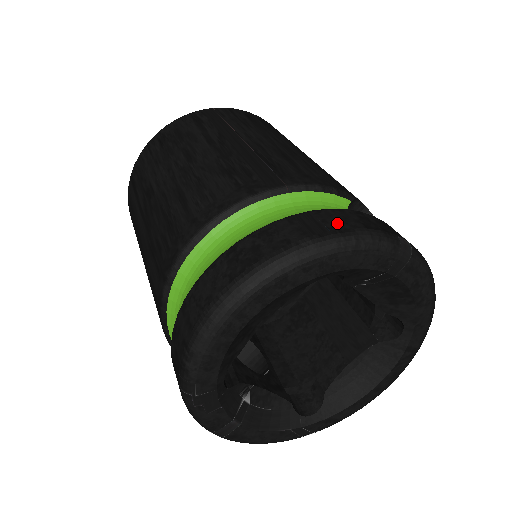
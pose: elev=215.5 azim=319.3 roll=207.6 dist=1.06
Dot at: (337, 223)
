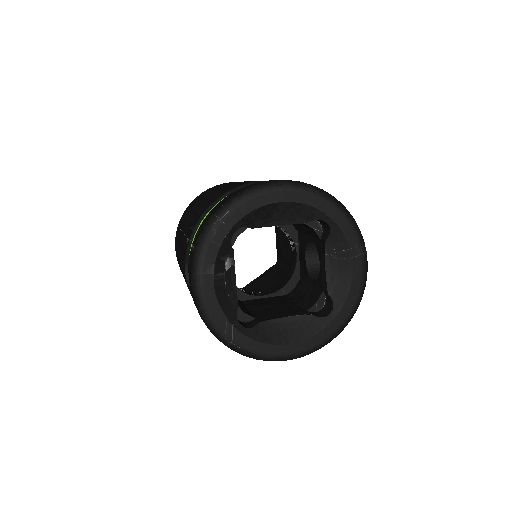
Dot at: occluded
